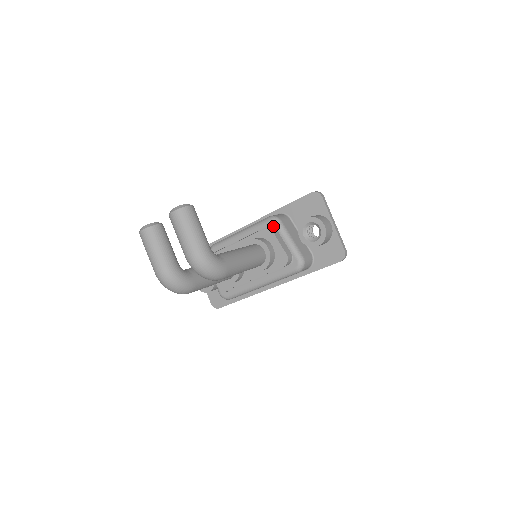
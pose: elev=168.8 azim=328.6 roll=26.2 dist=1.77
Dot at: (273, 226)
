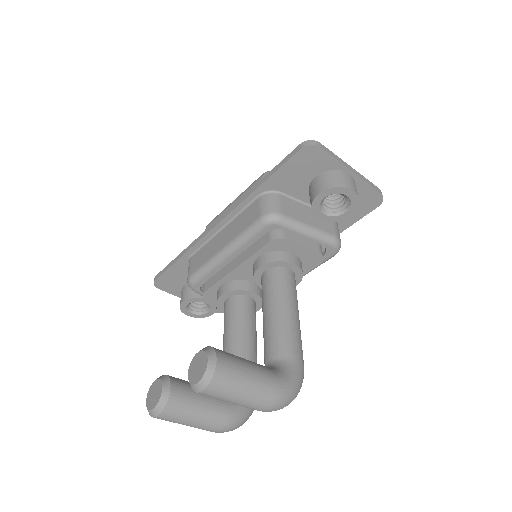
Dot at: (276, 229)
